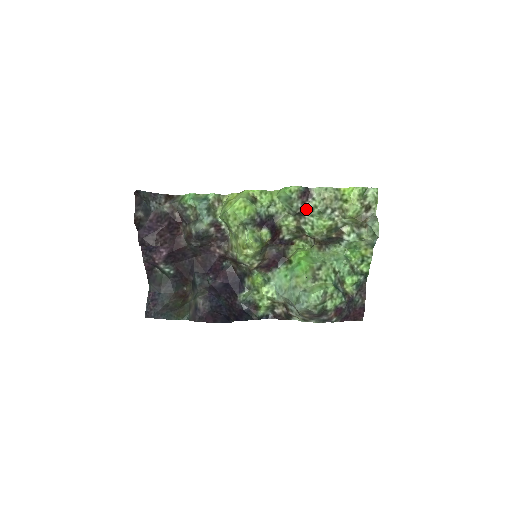
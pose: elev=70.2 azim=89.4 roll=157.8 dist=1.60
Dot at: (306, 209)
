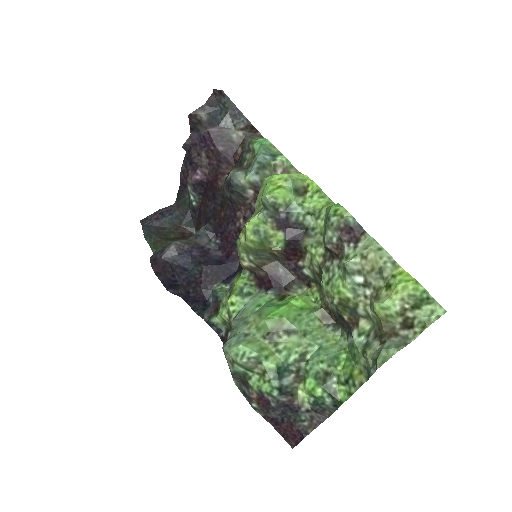
Dot at: (339, 252)
